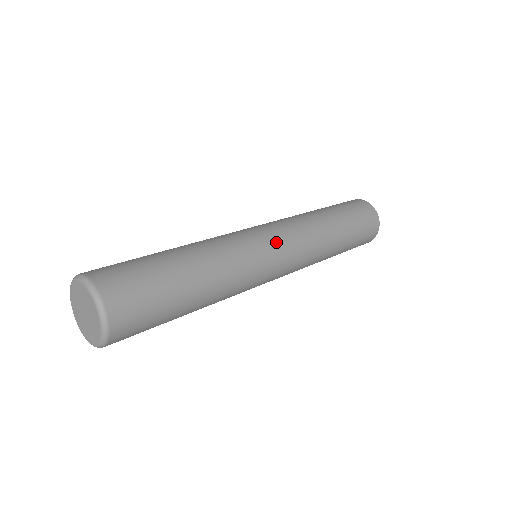
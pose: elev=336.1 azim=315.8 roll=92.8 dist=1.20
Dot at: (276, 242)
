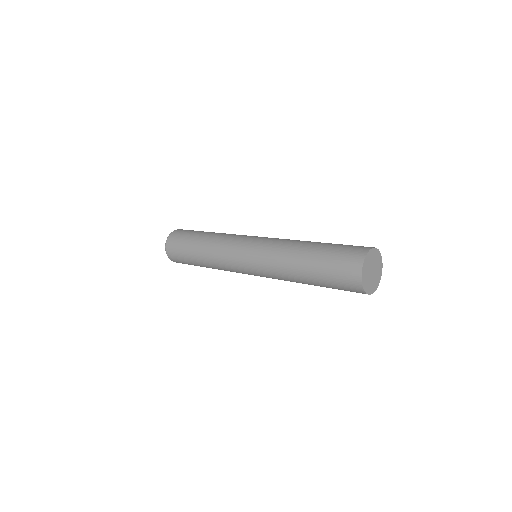
Dot at: (247, 267)
